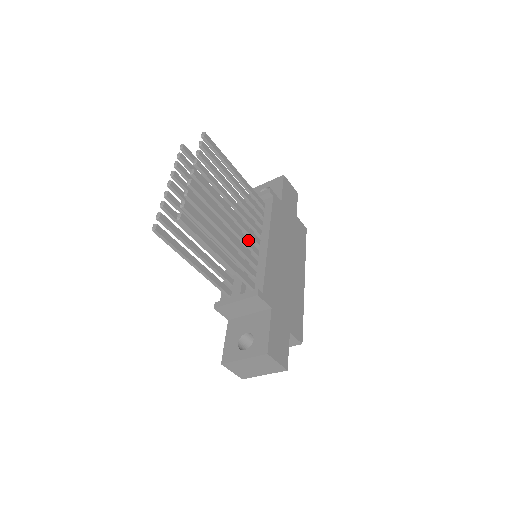
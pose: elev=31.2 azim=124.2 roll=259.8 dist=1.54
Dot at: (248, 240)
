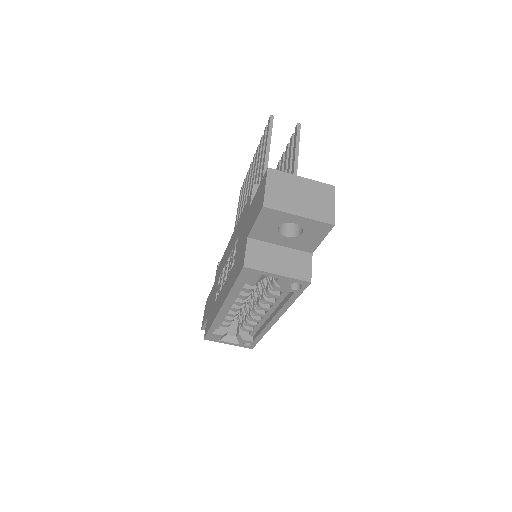
Dot at: occluded
